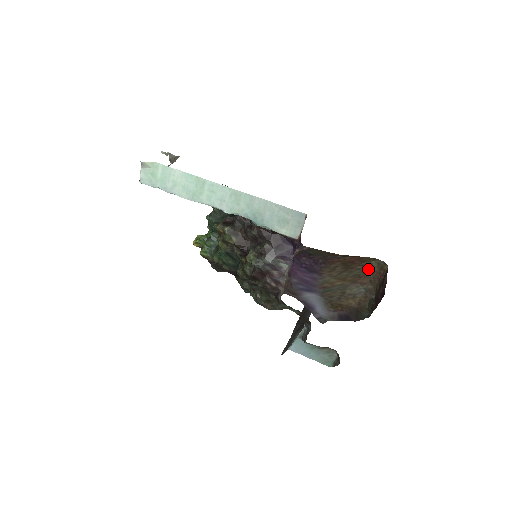
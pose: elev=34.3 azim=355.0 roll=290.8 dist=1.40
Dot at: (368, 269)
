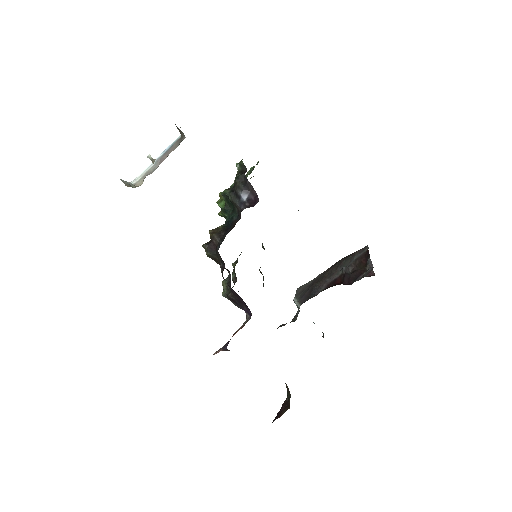
Dot at: occluded
